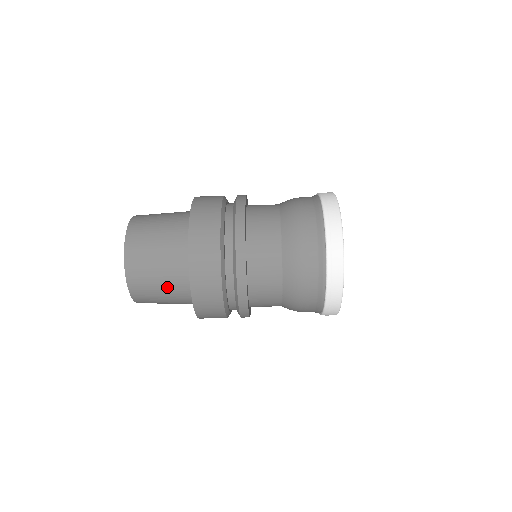
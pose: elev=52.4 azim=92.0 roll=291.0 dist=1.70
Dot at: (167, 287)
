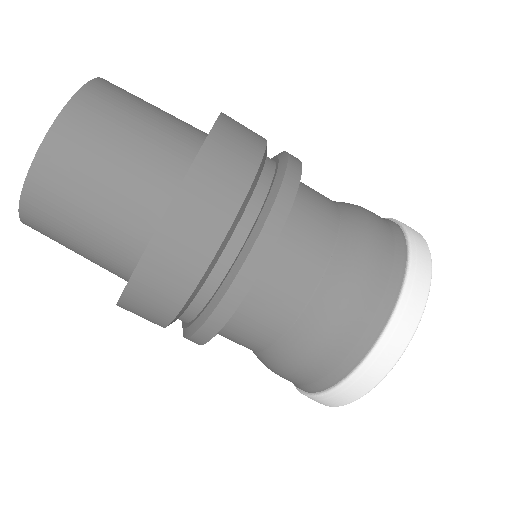
Dot at: (151, 131)
